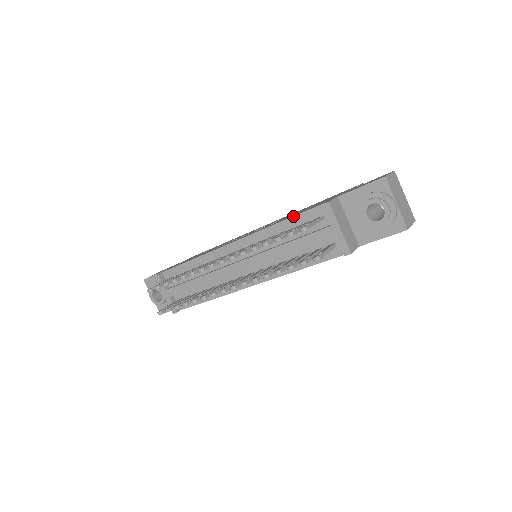
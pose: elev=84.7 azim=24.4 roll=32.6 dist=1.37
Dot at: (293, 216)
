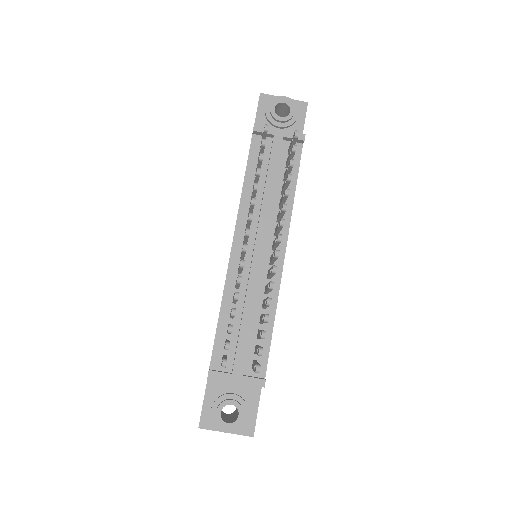
Dot at: (246, 167)
